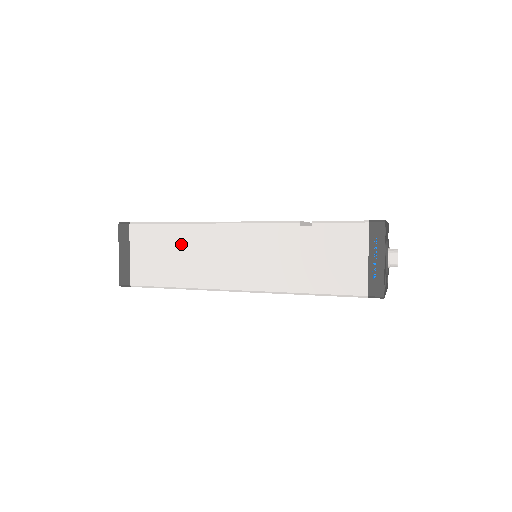
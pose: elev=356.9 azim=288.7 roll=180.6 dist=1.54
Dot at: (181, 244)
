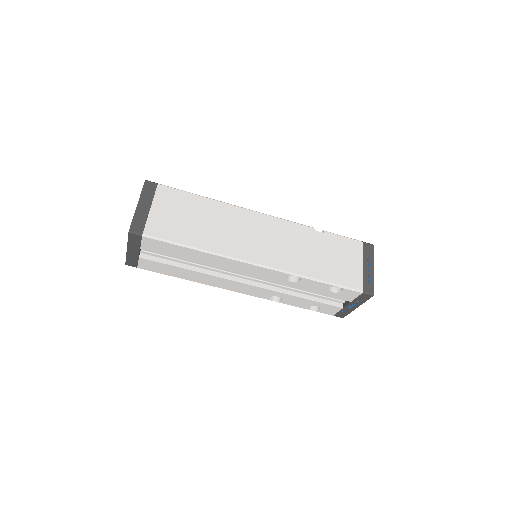
Dot at: (209, 214)
